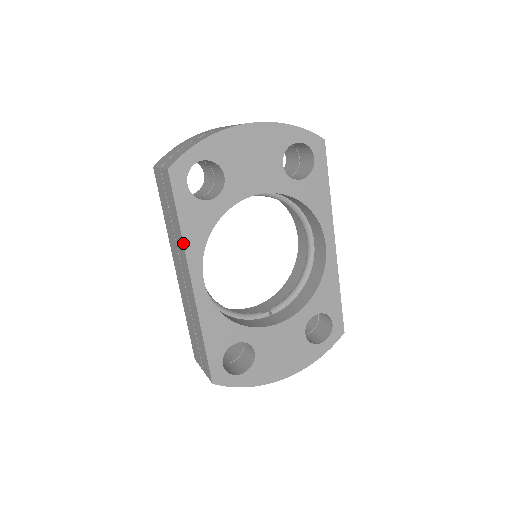
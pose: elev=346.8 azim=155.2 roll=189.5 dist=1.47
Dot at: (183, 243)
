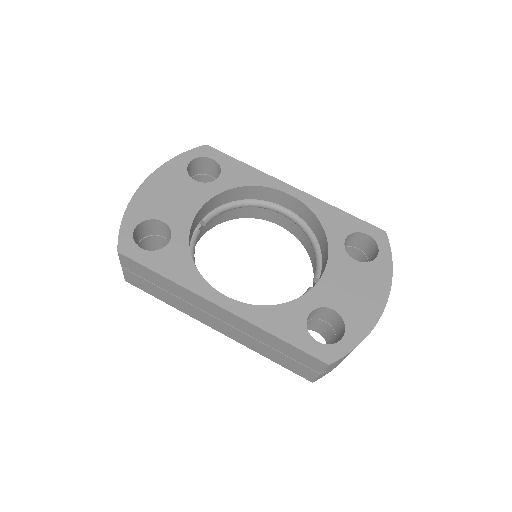
Dot at: (180, 286)
